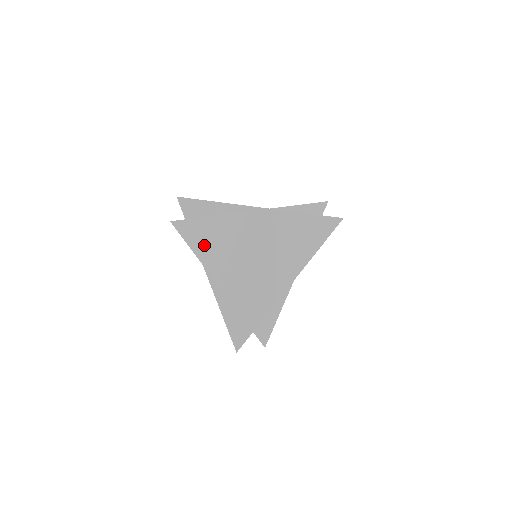
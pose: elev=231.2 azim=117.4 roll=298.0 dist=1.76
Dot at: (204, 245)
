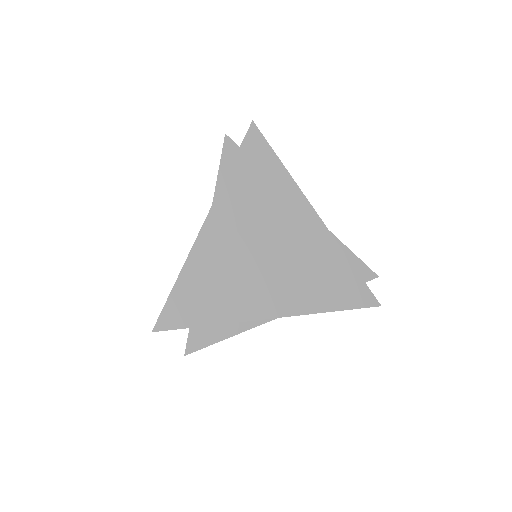
Dot at: (233, 192)
